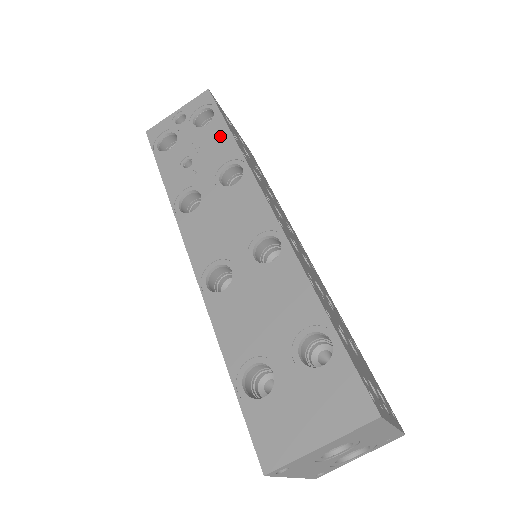
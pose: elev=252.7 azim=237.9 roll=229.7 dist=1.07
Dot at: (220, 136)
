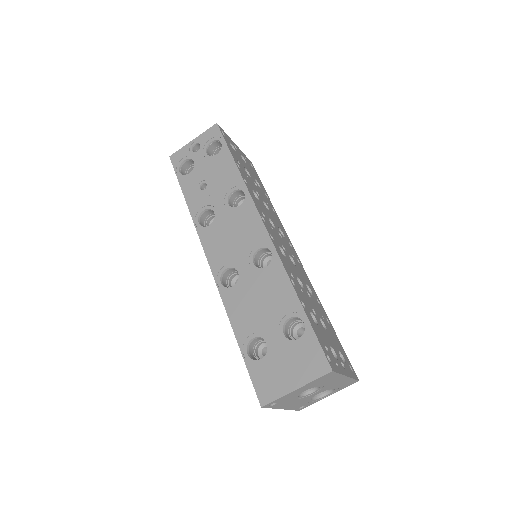
Dot at: (227, 165)
